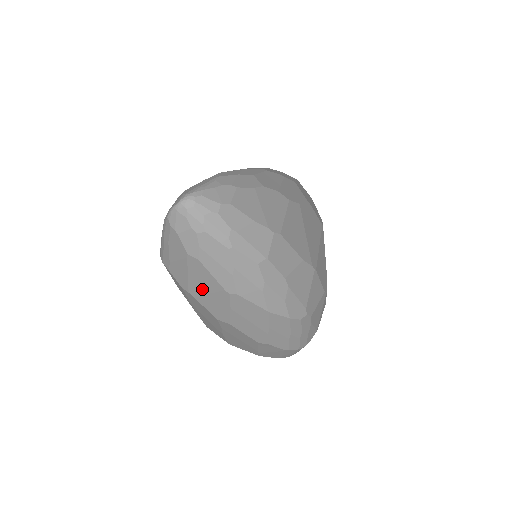
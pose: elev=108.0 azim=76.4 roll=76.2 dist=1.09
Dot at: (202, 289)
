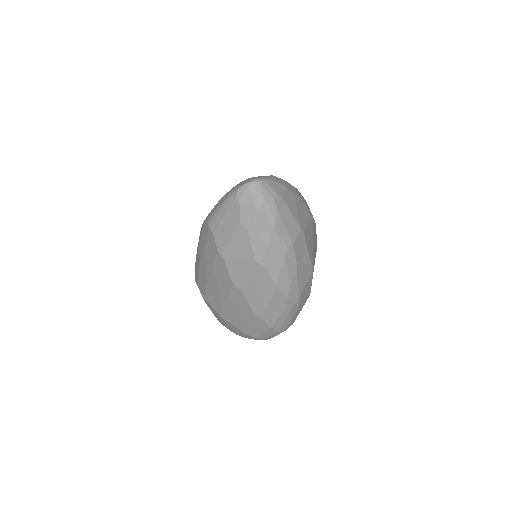
Dot at: (235, 254)
